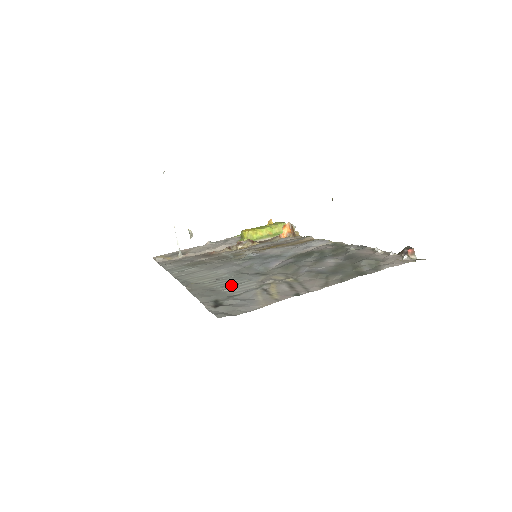
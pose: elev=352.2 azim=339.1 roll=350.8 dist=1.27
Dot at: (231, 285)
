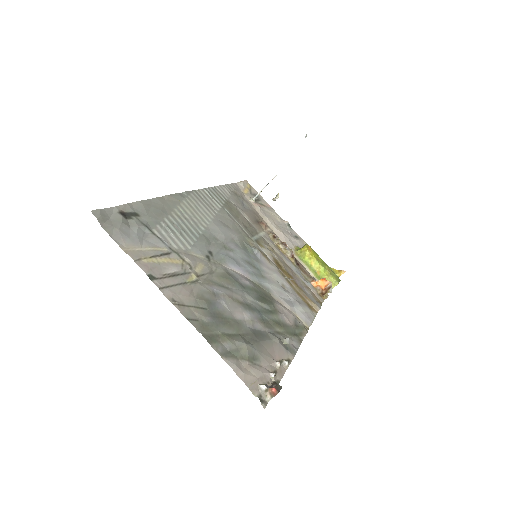
Dot at: (177, 229)
